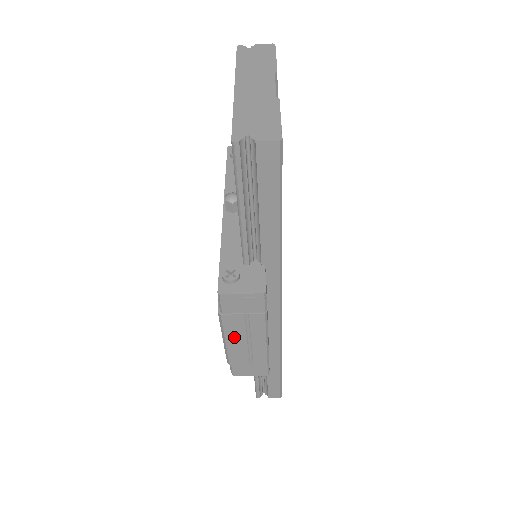
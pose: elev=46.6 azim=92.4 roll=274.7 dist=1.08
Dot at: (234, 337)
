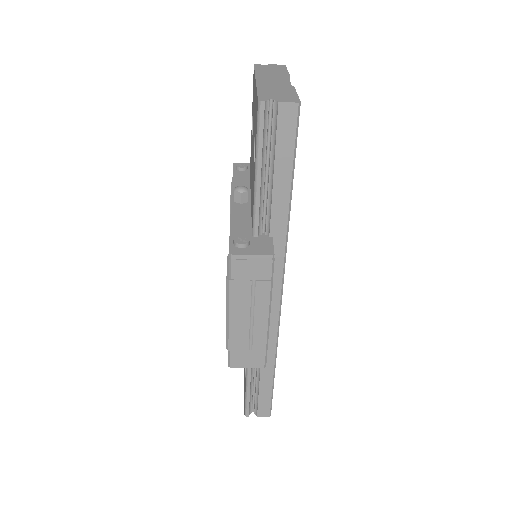
Dot at: (238, 311)
